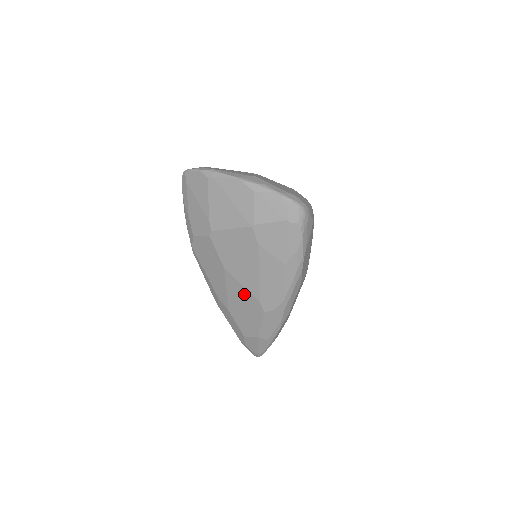
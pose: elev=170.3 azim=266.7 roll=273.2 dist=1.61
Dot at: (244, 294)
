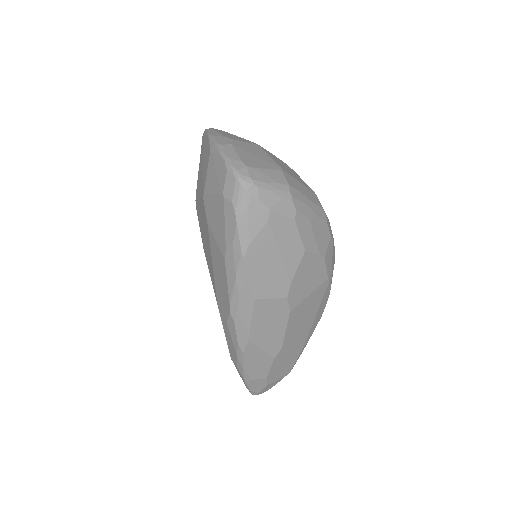
Dot at: occluded
